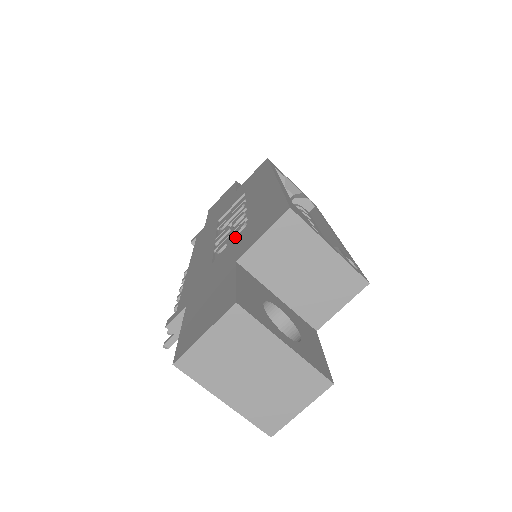
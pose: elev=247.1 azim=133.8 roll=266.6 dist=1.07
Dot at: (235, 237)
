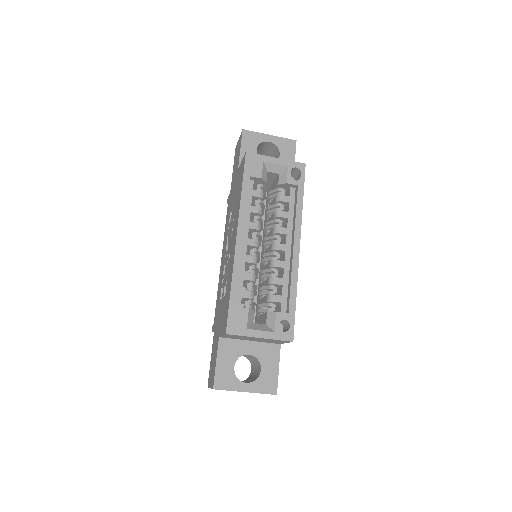
Dot at: (224, 292)
